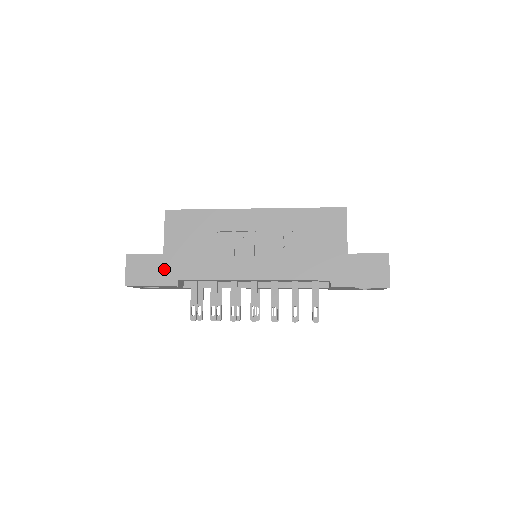
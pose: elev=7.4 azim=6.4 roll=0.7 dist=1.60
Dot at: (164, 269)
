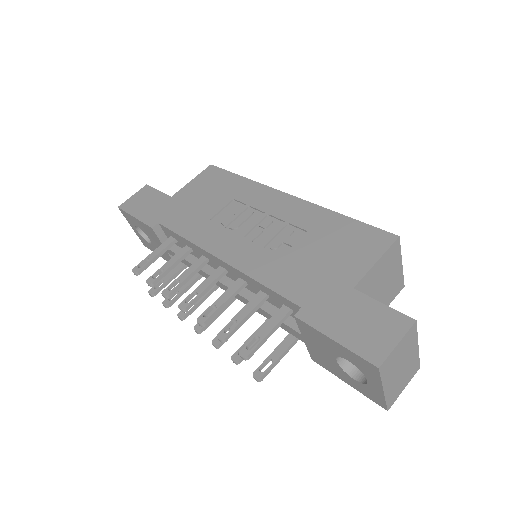
Dot at: (158, 208)
